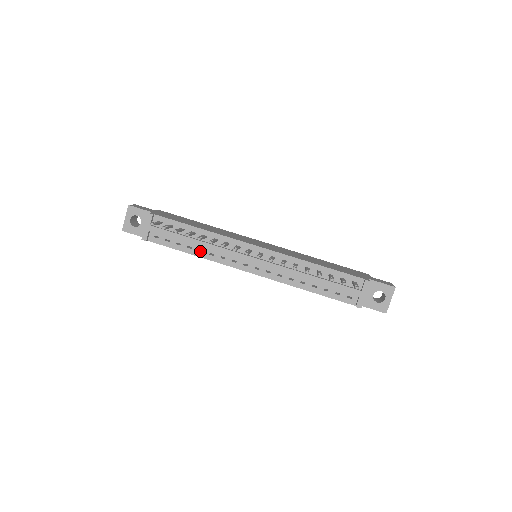
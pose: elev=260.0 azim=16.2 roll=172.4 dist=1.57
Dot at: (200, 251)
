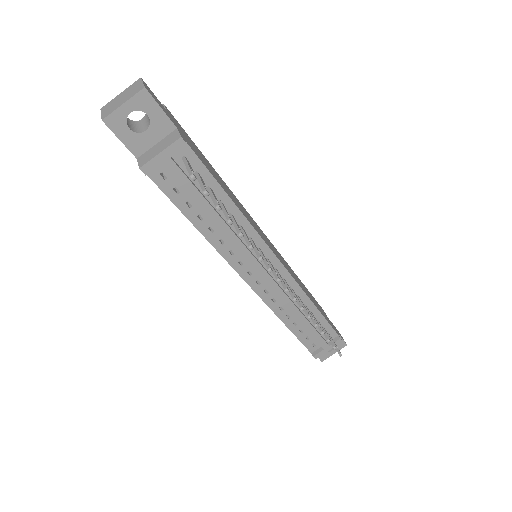
Dot at: (209, 229)
